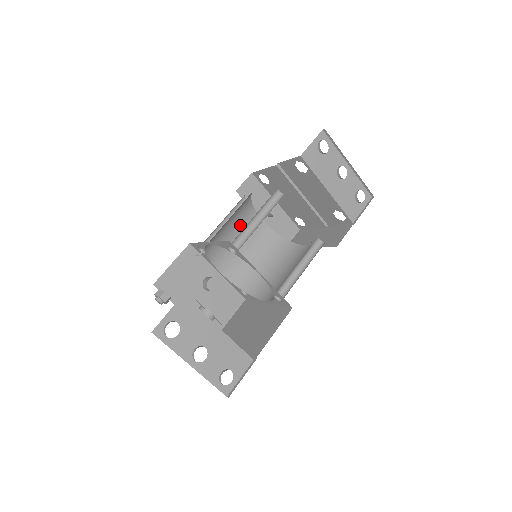
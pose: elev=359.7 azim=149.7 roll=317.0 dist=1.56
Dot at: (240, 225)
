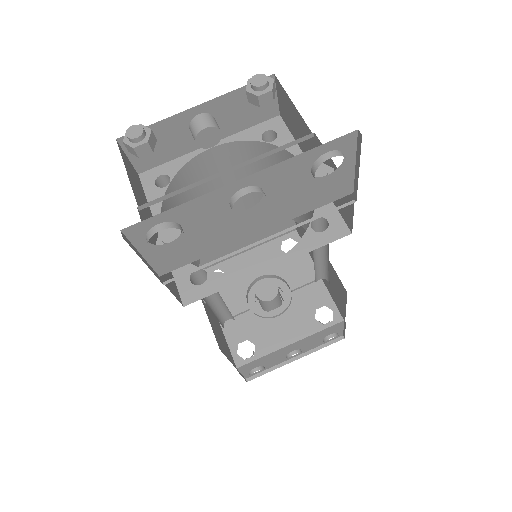
Dot at: (196, 190)
